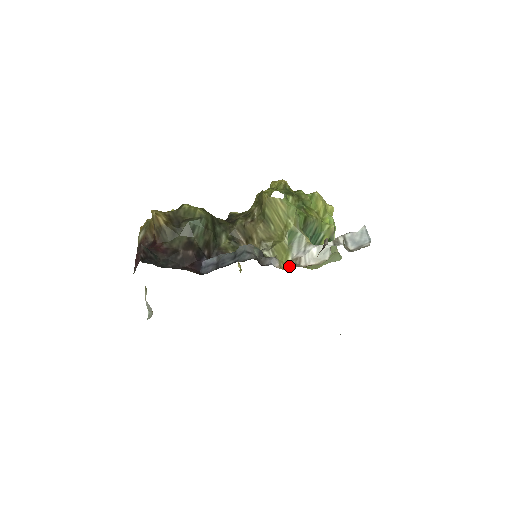
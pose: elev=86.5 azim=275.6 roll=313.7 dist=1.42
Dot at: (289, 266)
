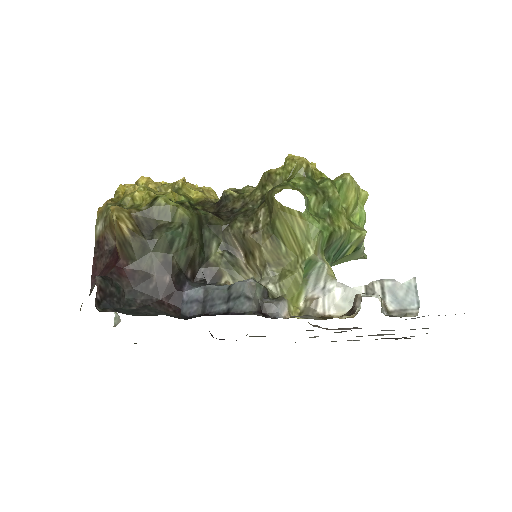
Dot at: (301, 310)
